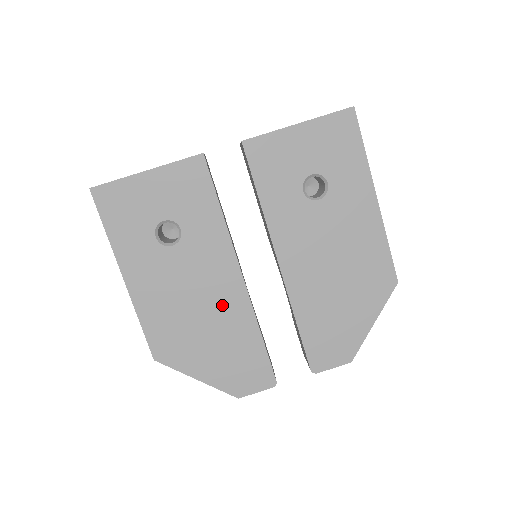
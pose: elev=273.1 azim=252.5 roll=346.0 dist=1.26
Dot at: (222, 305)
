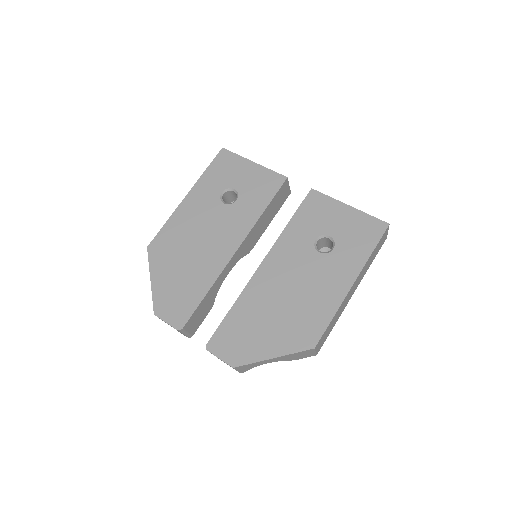
Dot at: (209, 255)
